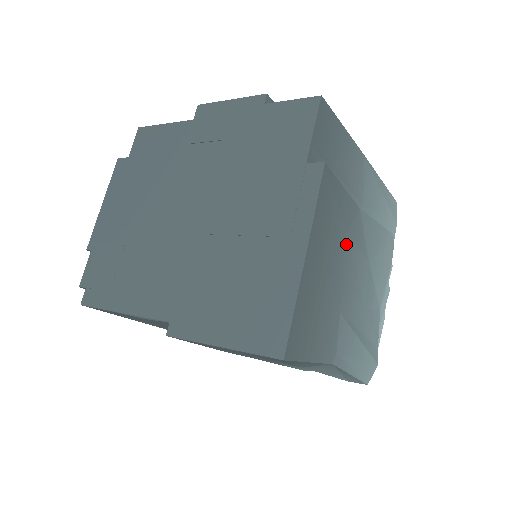
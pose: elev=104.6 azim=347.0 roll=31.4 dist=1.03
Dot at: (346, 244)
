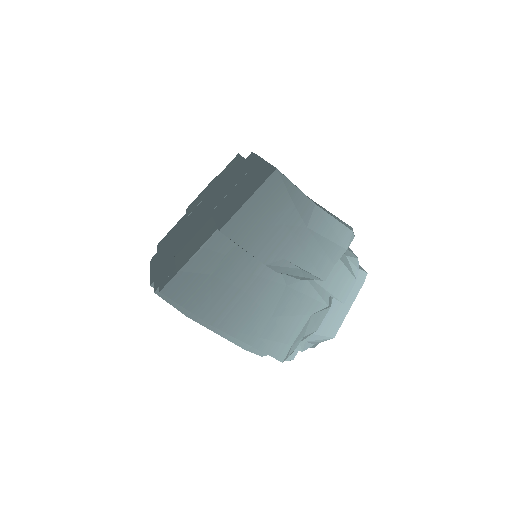
Dot at: occluded
